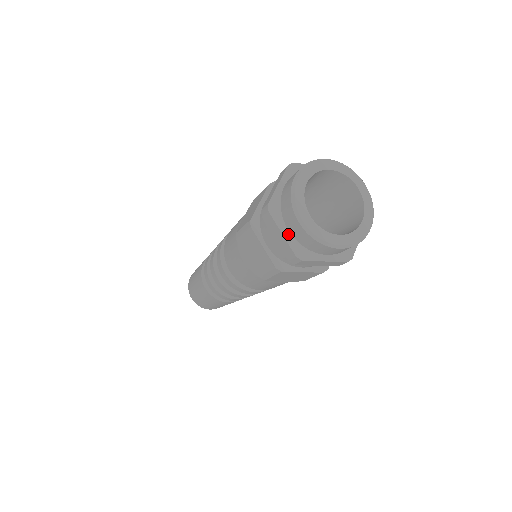
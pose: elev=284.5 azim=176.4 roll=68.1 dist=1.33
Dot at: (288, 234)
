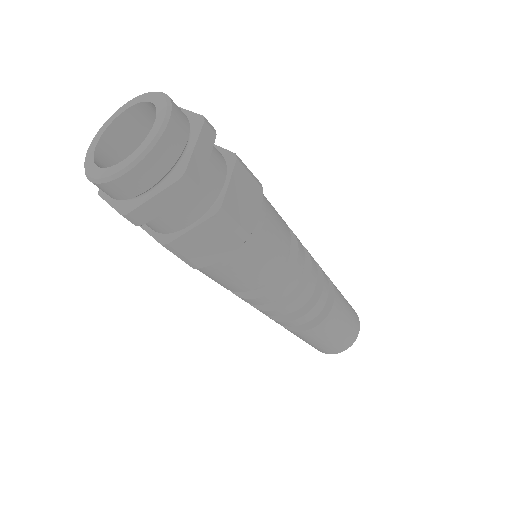
Dot at: (115, 201)
